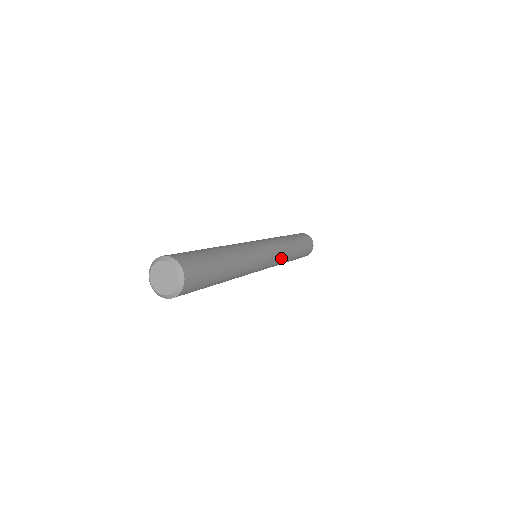
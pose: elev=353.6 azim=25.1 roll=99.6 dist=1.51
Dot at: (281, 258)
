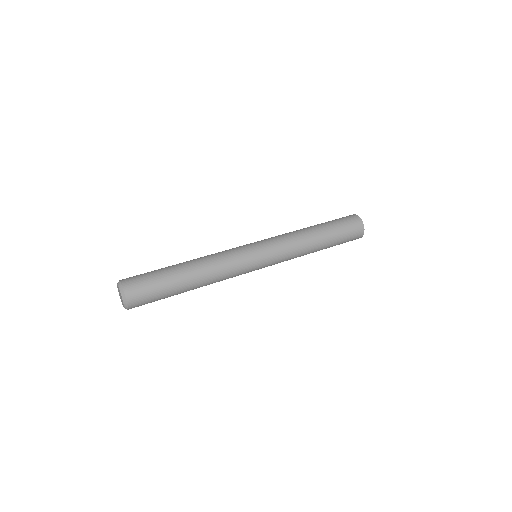
Dot at: (287, 259)
